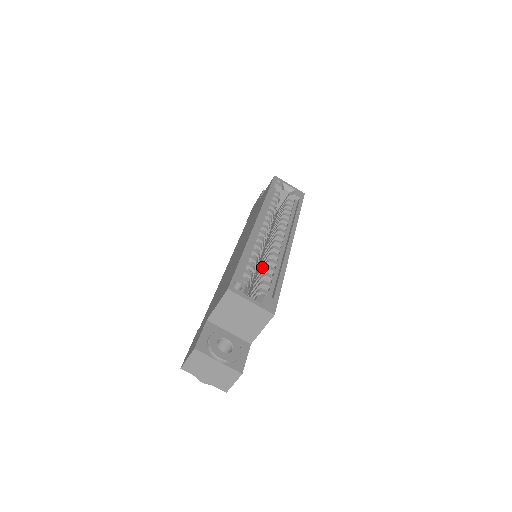
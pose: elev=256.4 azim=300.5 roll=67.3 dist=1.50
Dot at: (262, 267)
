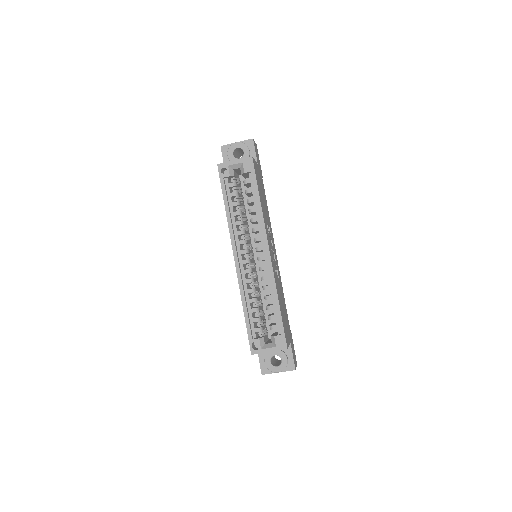
Dot at: occluded
